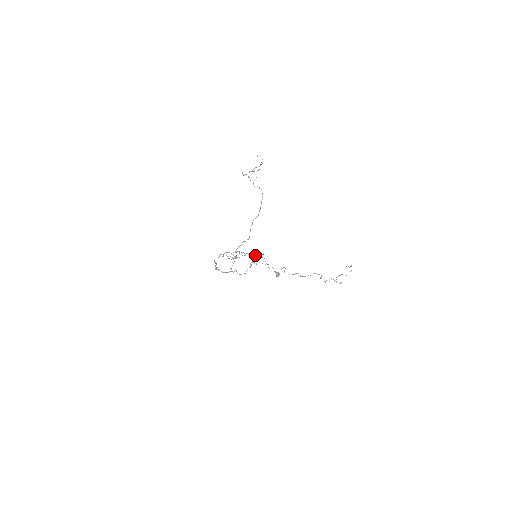
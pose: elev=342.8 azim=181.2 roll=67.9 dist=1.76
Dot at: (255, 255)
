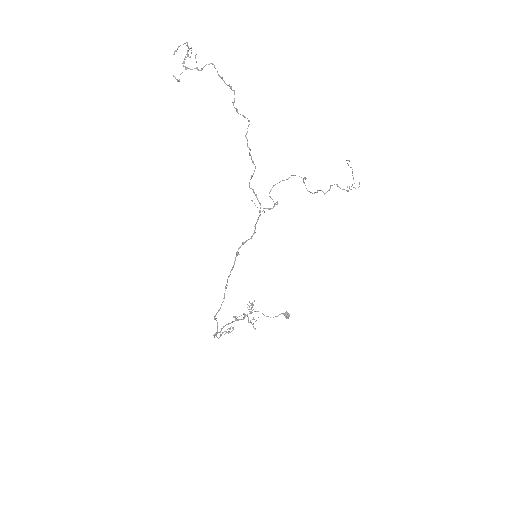
Dot at: (245, 315)
